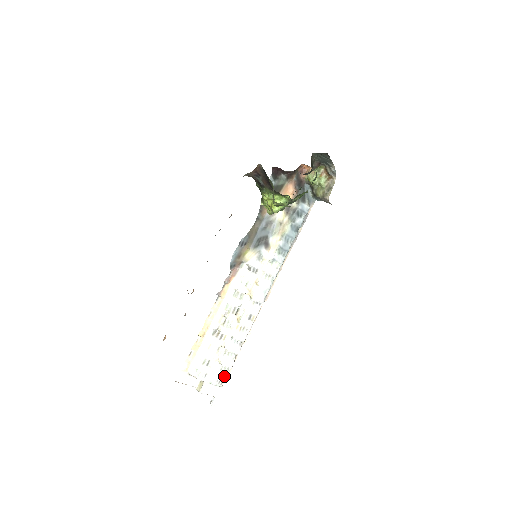
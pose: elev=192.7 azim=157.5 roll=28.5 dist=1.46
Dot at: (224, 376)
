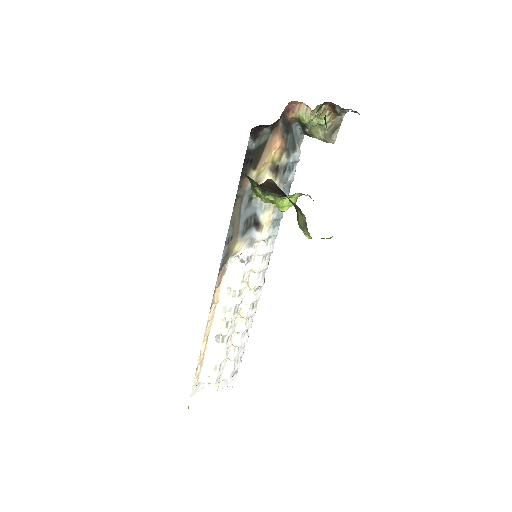
Dot at: (238, 366)
